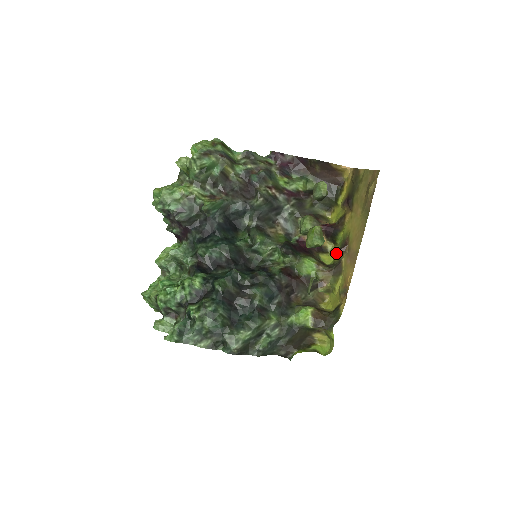
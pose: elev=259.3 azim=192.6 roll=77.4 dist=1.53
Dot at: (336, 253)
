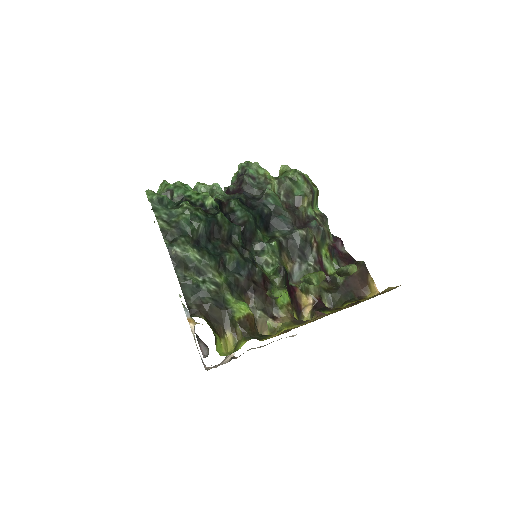
Dot at: occluded
